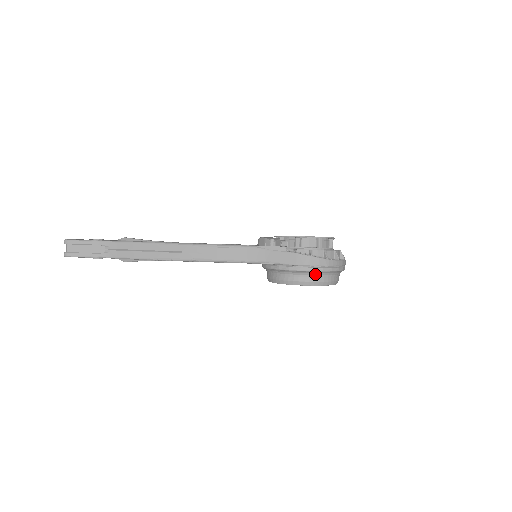
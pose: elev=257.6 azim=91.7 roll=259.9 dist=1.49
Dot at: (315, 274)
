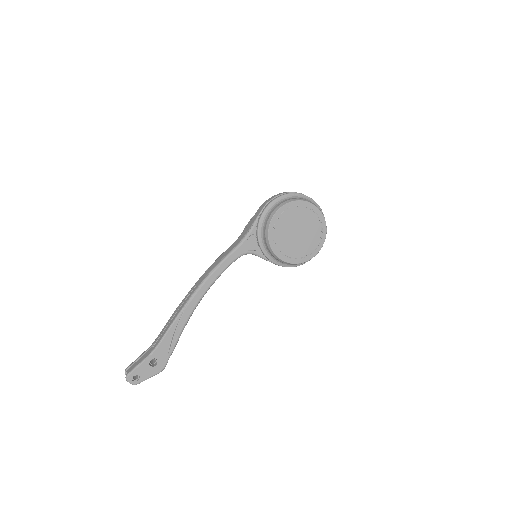
Dot at: (279, 202)
